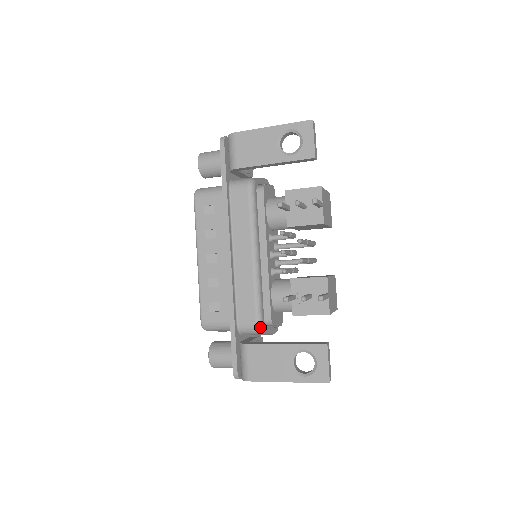
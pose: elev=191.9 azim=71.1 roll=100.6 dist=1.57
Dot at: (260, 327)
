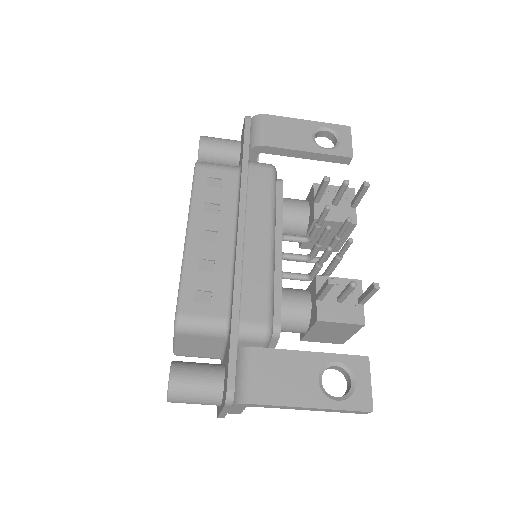
Dot at: (270, 330)
